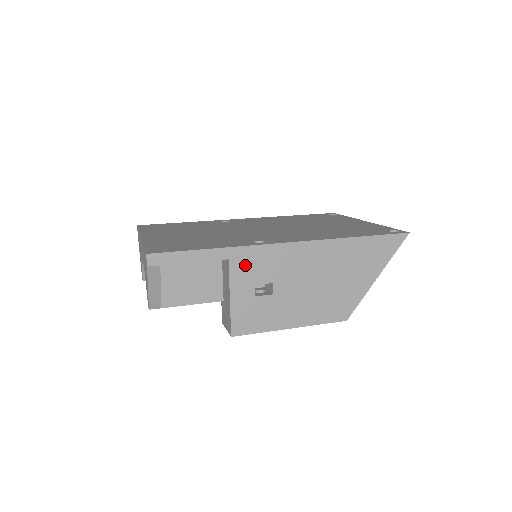
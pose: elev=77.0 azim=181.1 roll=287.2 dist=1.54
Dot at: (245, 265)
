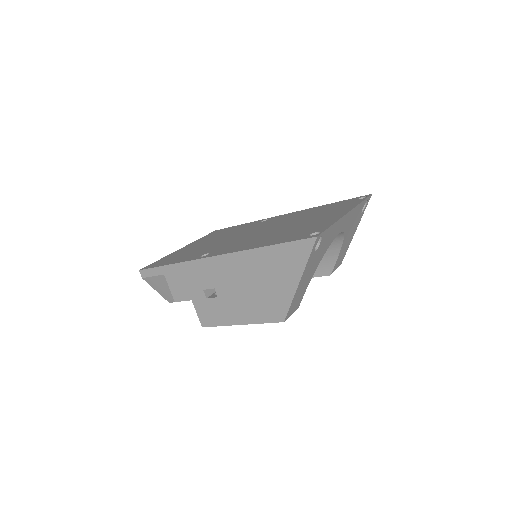
Dot at: (192, 275)
